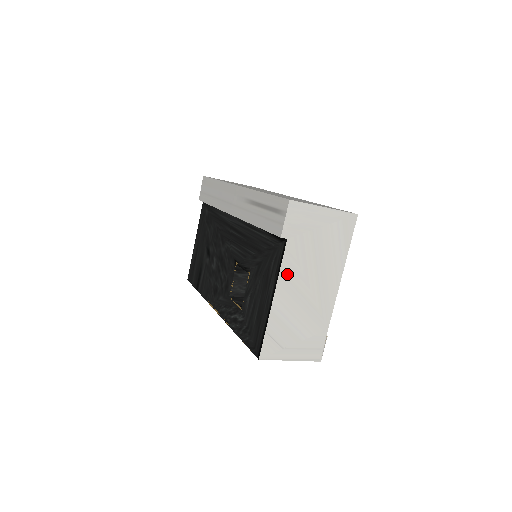
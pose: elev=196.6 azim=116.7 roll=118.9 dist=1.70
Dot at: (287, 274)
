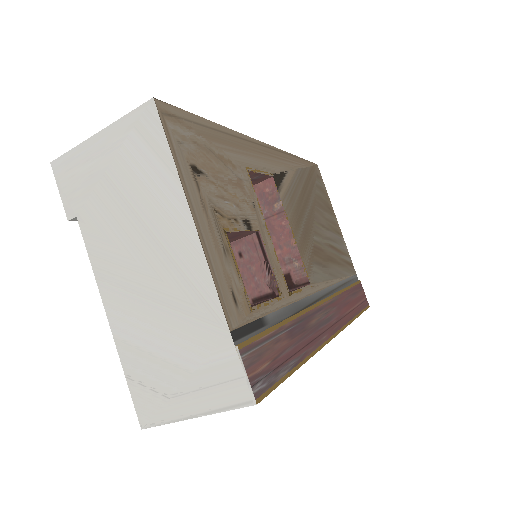
Dot at: (105, 268)
